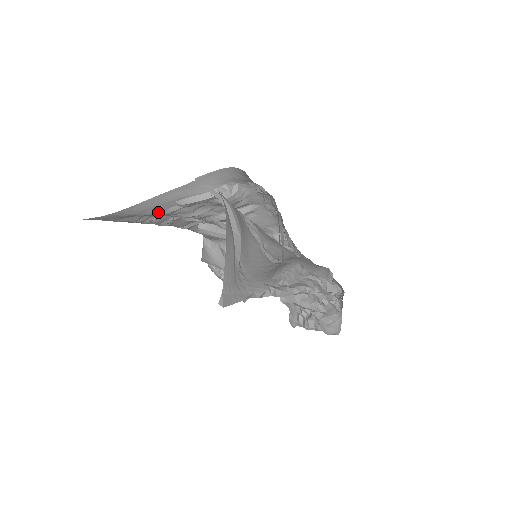
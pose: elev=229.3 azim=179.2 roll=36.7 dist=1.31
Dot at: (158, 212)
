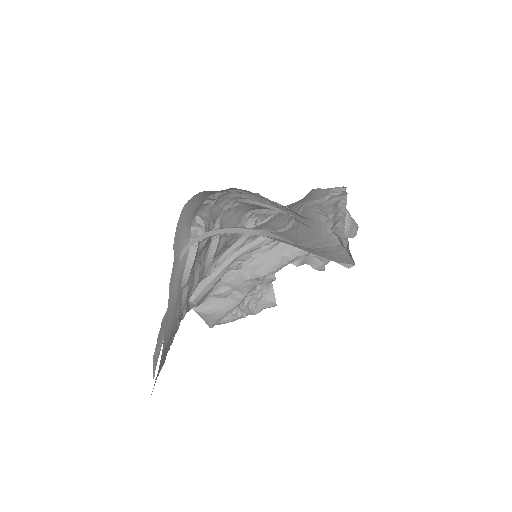
Dot at: (179, 313)
